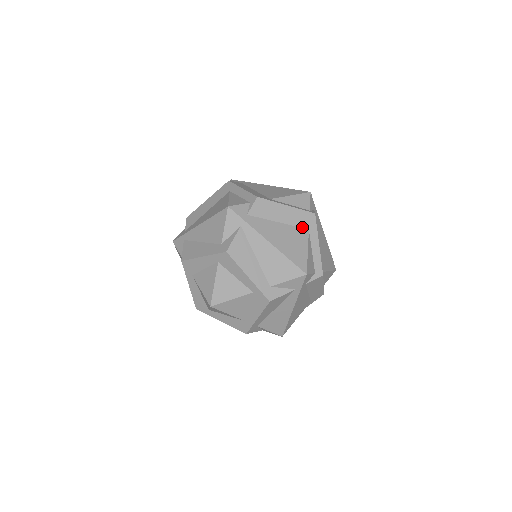
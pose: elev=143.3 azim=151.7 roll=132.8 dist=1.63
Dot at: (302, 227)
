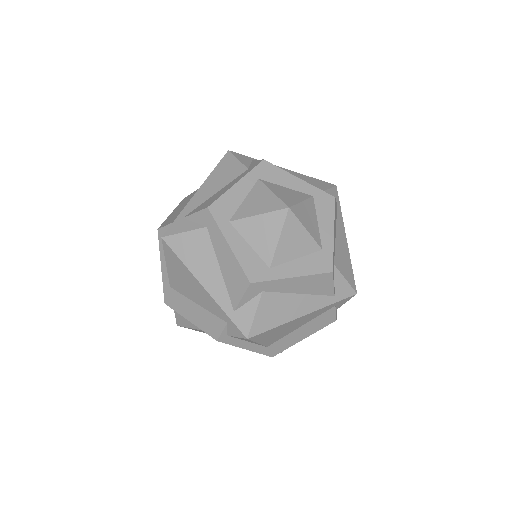
Dot at: occluded
